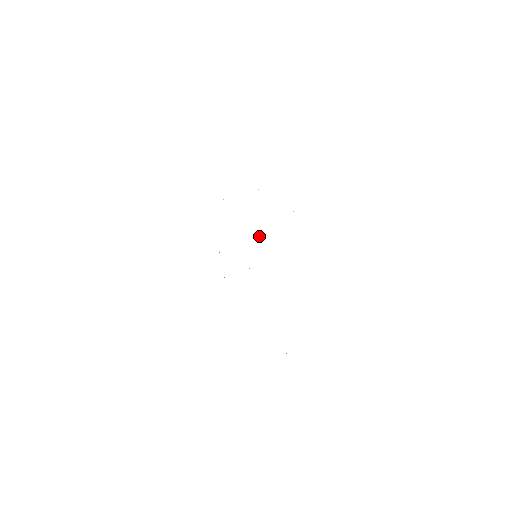
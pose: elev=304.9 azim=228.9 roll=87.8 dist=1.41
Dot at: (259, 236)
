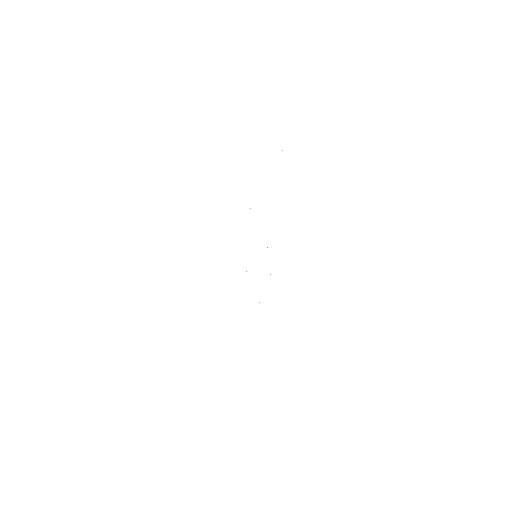
Dot at: (267, 247)
